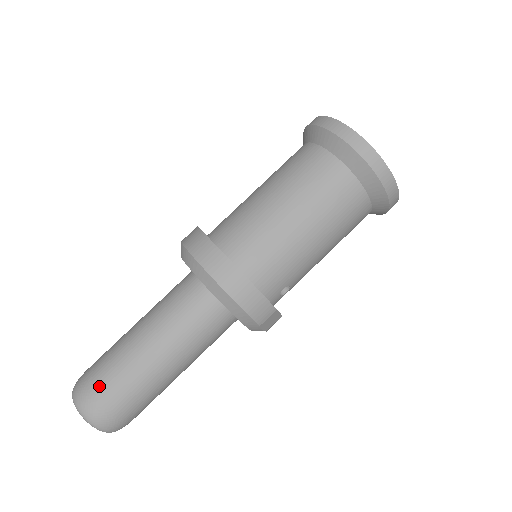
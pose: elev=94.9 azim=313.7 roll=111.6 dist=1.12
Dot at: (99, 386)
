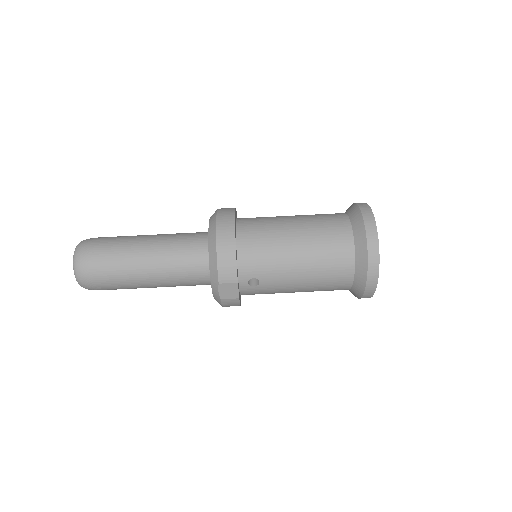
Dot at: (100, 244)
